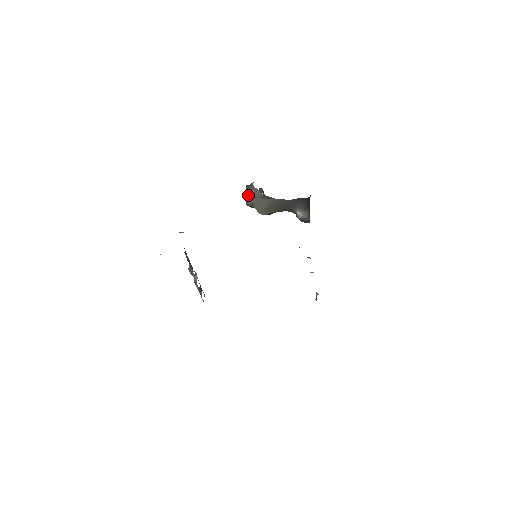
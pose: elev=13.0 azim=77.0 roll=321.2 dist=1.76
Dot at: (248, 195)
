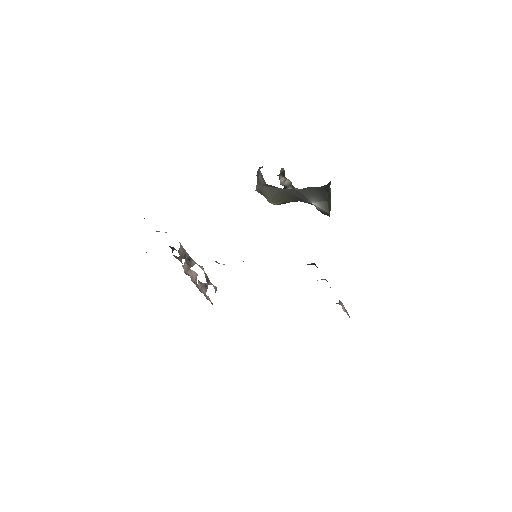
Dot at: (257, 181)
